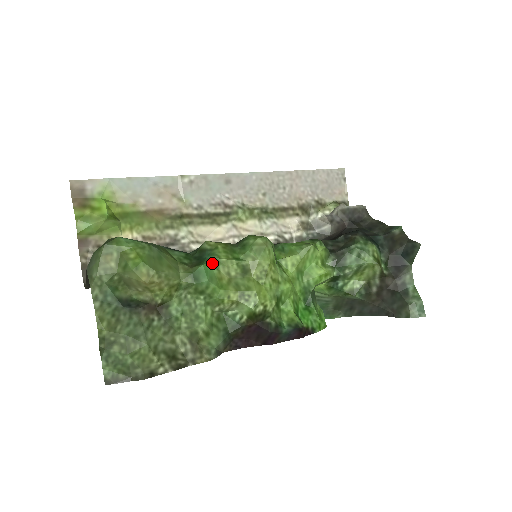
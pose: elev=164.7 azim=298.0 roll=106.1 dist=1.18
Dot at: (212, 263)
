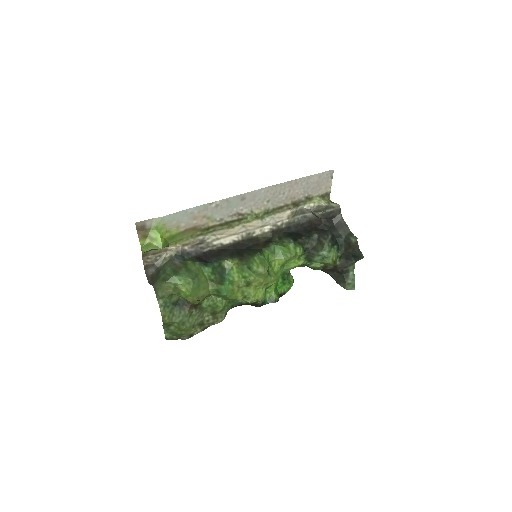
Dot at: (229, 283)
